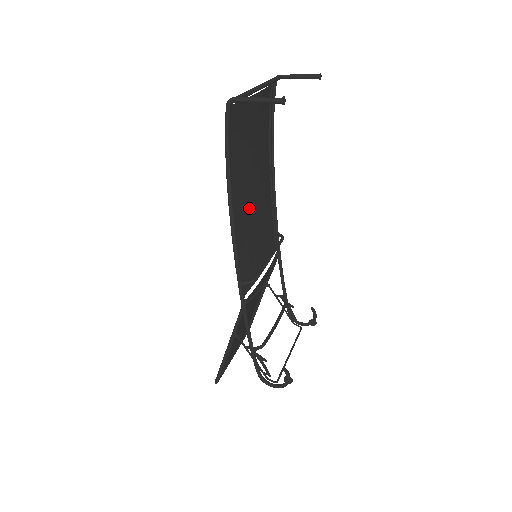
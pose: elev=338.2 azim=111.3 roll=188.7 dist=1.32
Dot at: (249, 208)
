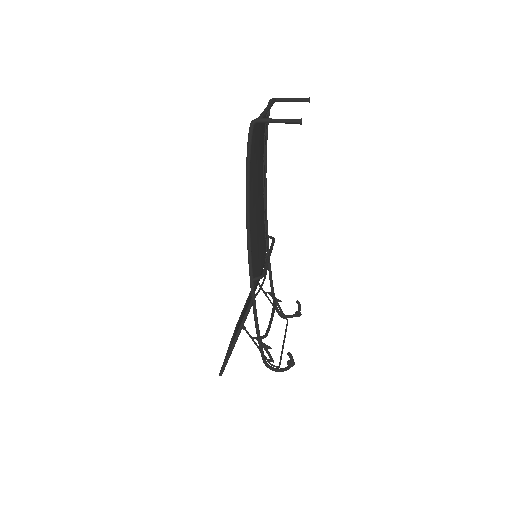
Dot at: (255, 213)
